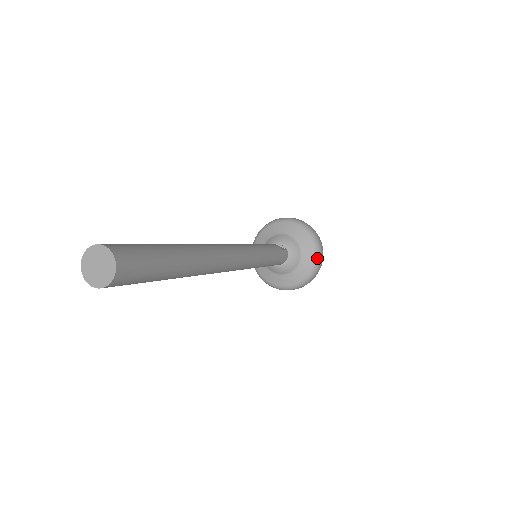
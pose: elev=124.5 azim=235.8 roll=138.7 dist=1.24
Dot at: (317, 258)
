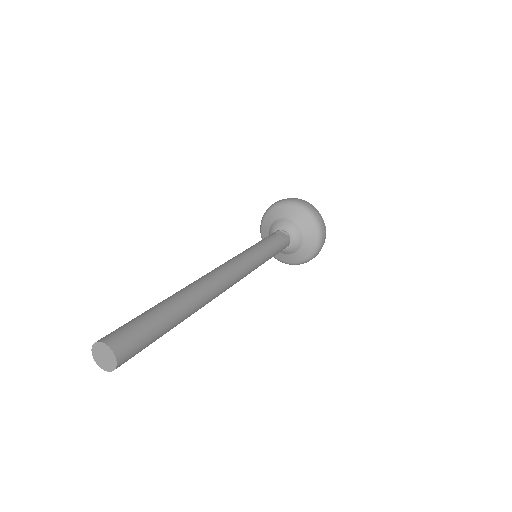
Dot at: (318, 240)
